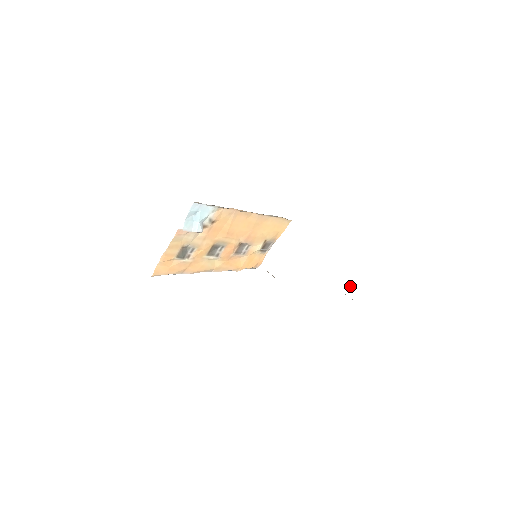
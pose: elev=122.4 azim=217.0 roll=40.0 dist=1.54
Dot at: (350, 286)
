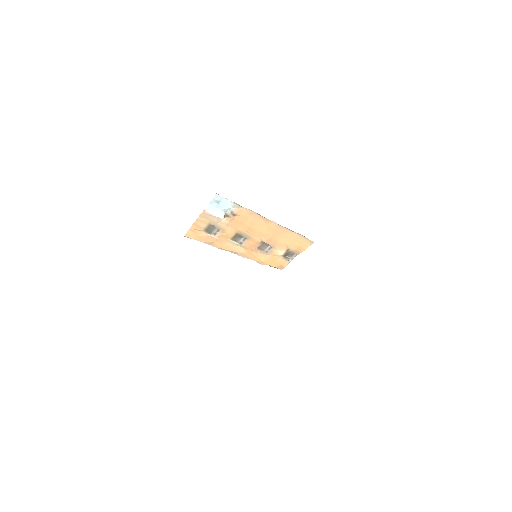
Dot at: occluded
